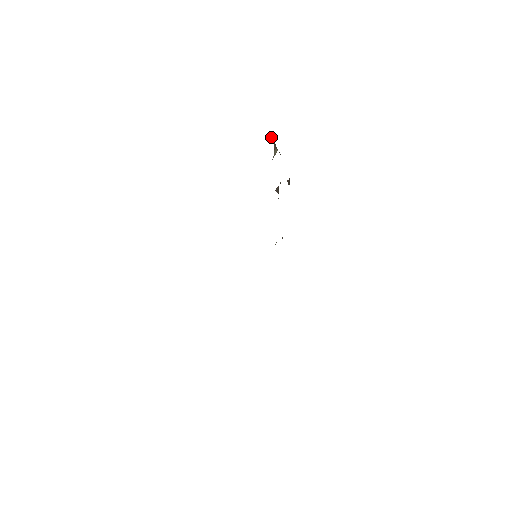
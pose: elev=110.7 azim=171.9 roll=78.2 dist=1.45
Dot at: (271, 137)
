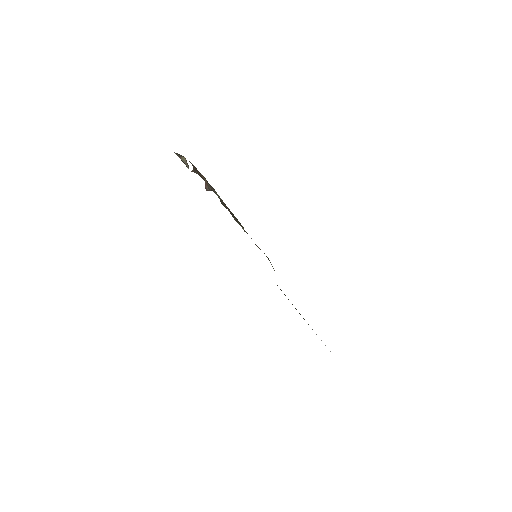
Dot at: occluded
